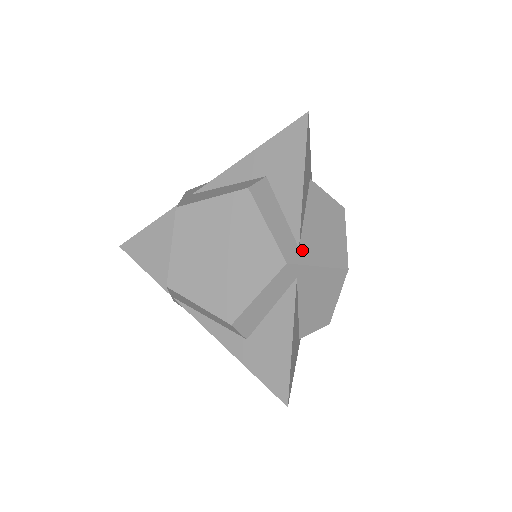
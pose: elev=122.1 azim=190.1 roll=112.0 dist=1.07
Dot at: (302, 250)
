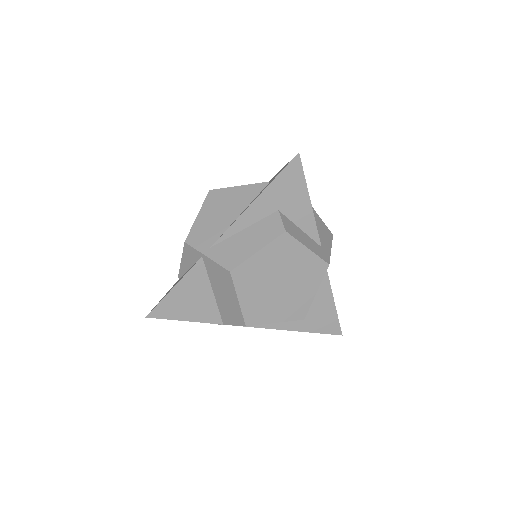
Dot at: (323, 247)
